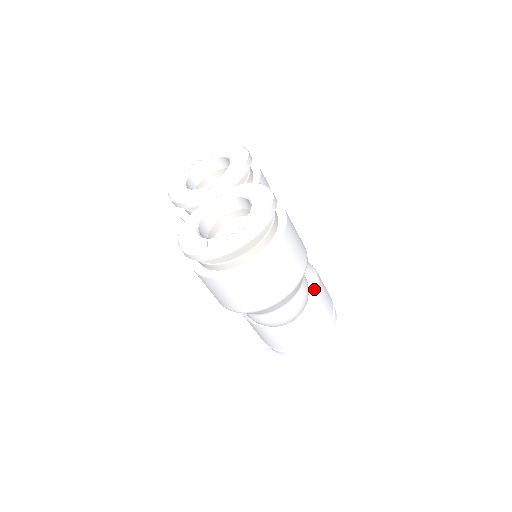
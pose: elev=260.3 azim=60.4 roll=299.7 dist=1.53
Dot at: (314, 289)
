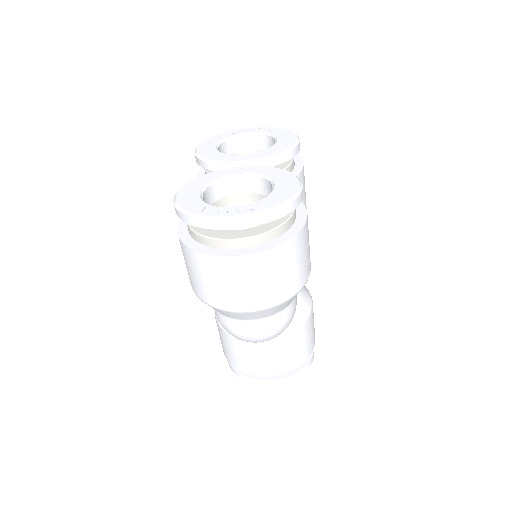
Dot at: (301, 321)
